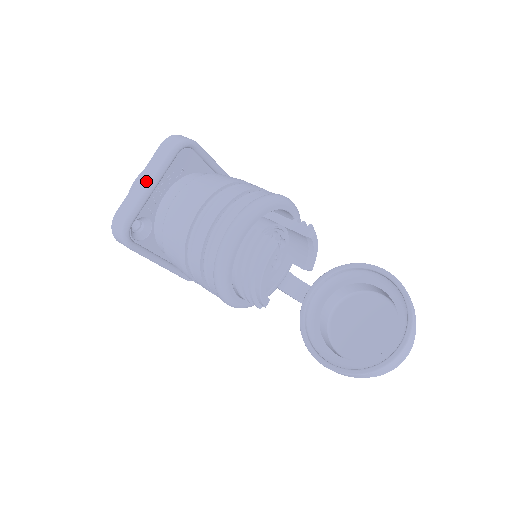
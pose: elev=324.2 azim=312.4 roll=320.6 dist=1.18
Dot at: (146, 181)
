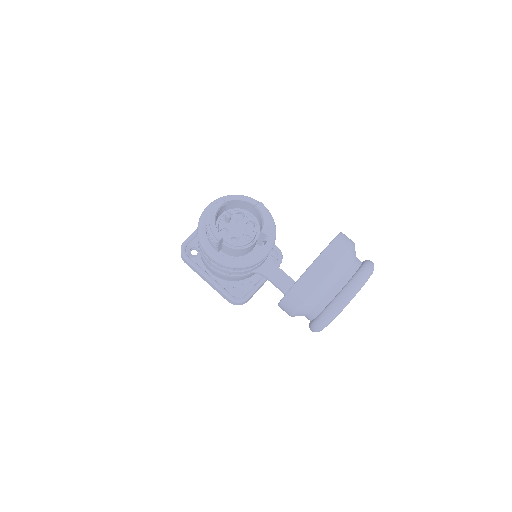
Dot at: occluded
